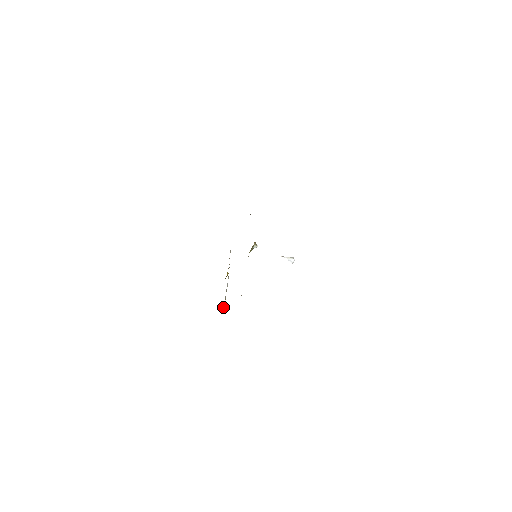
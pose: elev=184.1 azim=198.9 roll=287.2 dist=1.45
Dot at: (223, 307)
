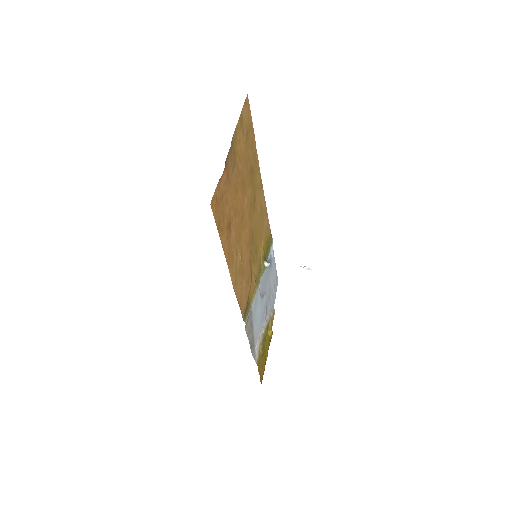
Dot at: (258, 345)
